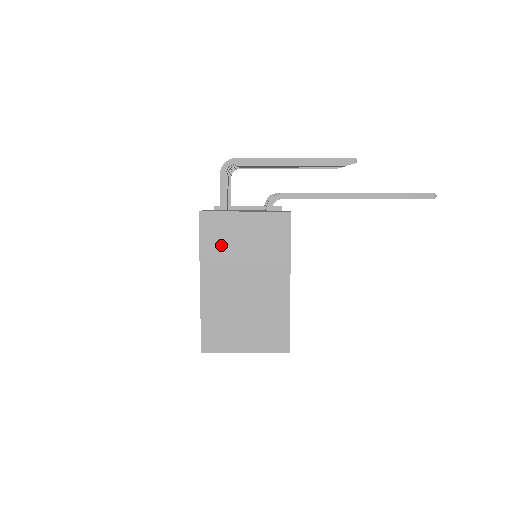
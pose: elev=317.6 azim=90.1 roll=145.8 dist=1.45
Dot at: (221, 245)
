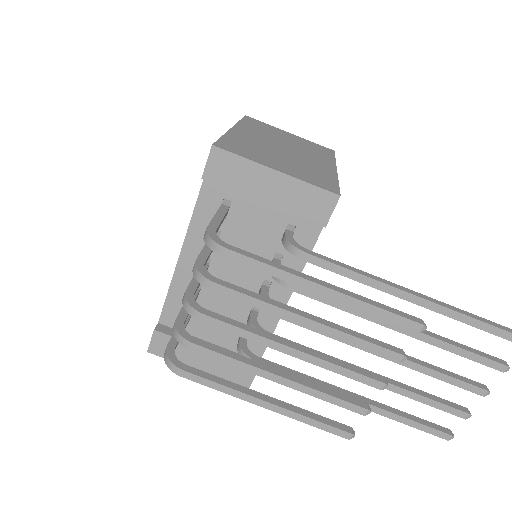
Dot at: occluded
